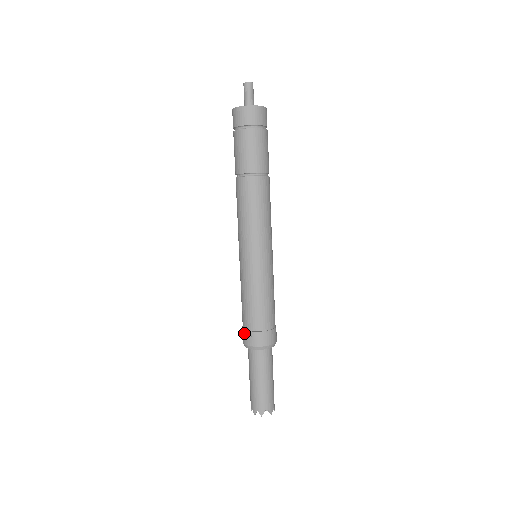
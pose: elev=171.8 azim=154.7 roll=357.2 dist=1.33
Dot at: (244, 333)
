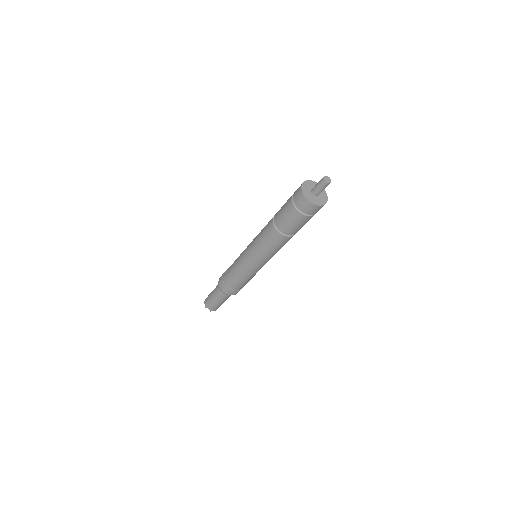
Dot at: (229, 291)
